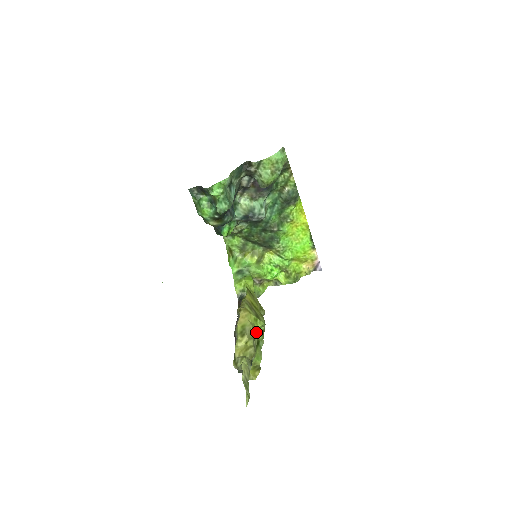
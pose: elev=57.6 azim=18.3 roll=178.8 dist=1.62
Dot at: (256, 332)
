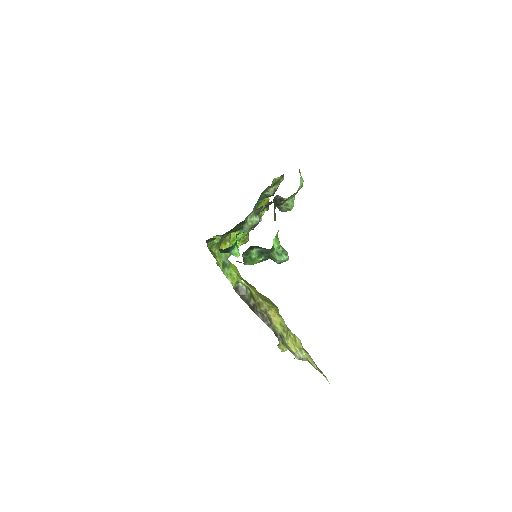
Dot at: occluded
